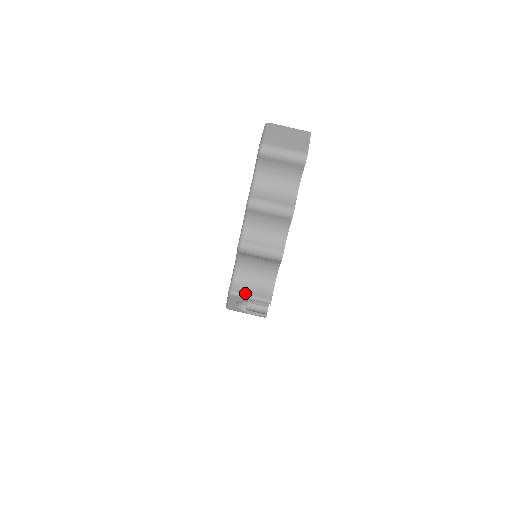
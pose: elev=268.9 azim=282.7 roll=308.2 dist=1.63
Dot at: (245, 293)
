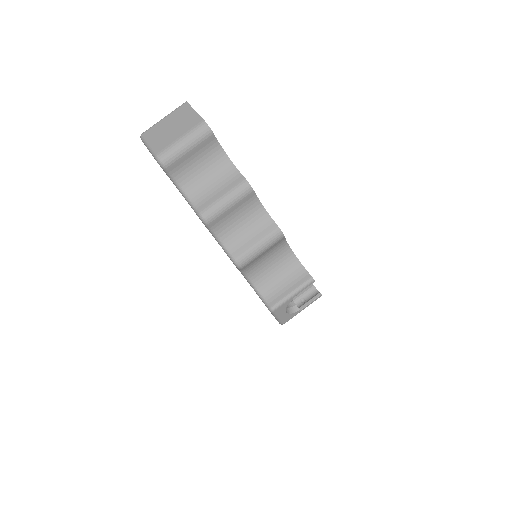
Dot at: (284, 296)
